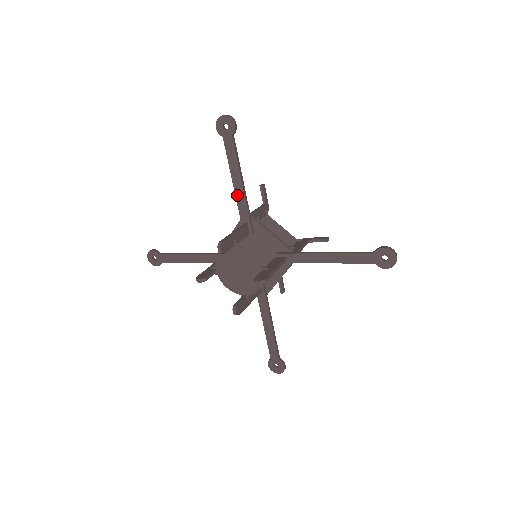
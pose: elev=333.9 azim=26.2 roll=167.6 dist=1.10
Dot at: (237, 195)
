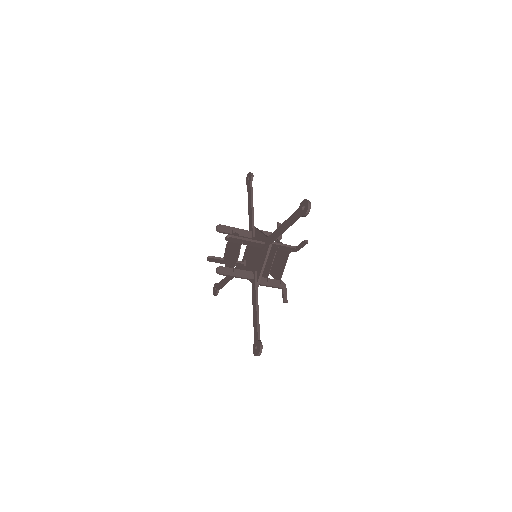
Dot at: (249, 216)
